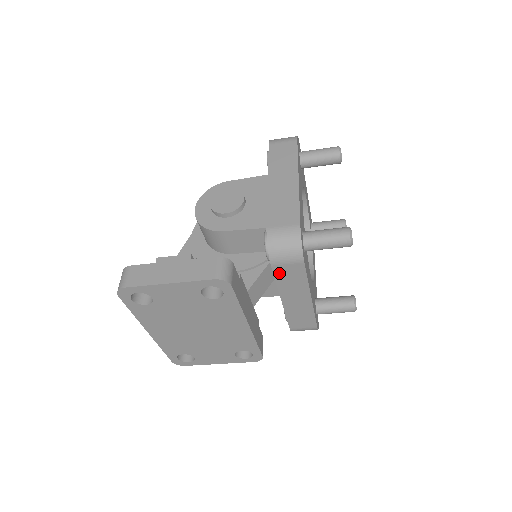
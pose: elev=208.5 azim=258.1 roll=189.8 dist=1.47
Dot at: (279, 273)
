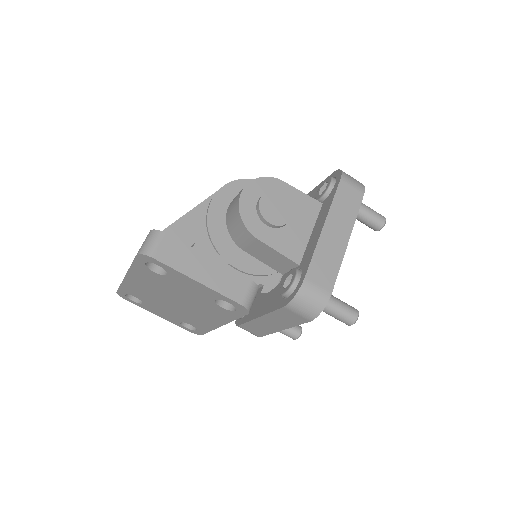
Dot at: (283, 312)
